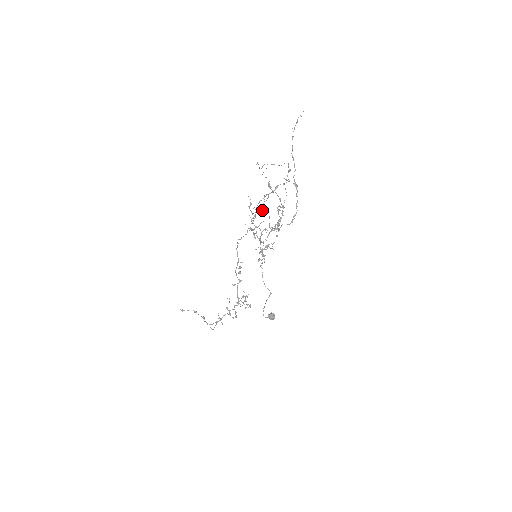
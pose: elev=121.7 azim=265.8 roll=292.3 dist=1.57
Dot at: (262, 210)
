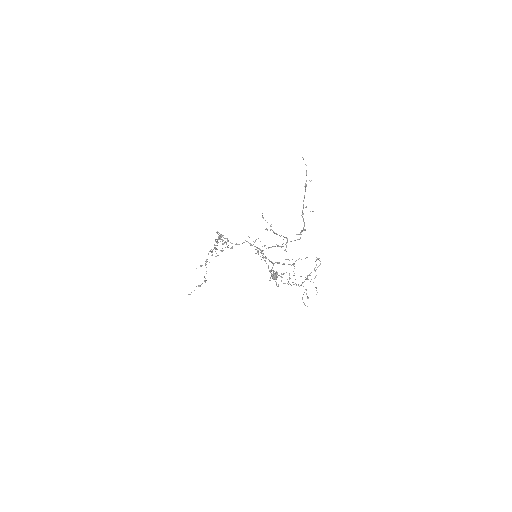
Dot at: (289, 279)
